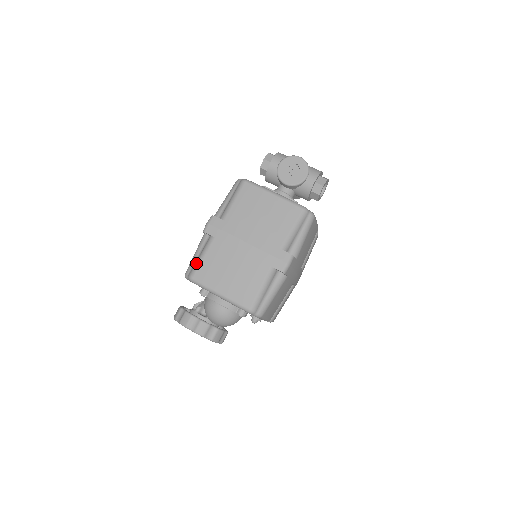
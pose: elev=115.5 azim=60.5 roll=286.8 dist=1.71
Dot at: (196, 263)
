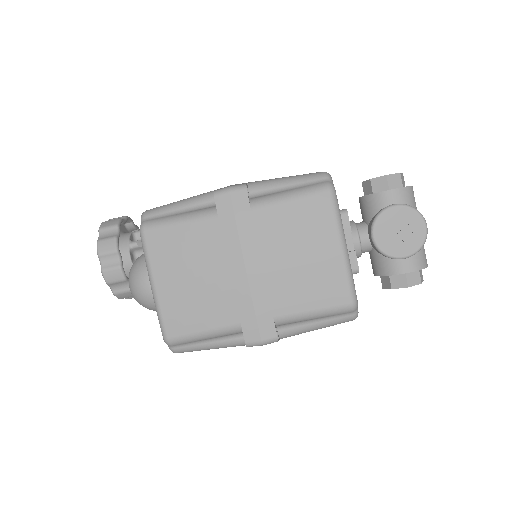
Dot at: (167, 219)
